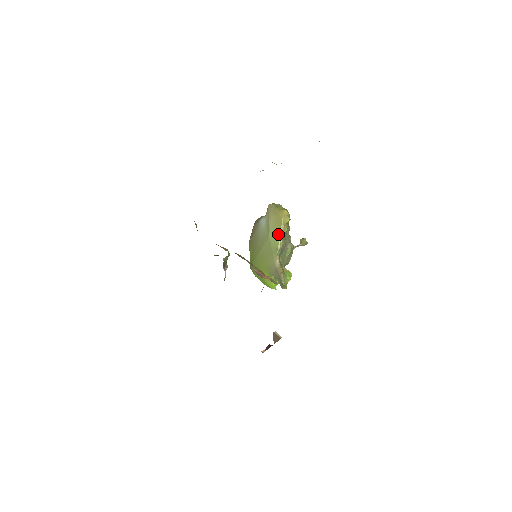
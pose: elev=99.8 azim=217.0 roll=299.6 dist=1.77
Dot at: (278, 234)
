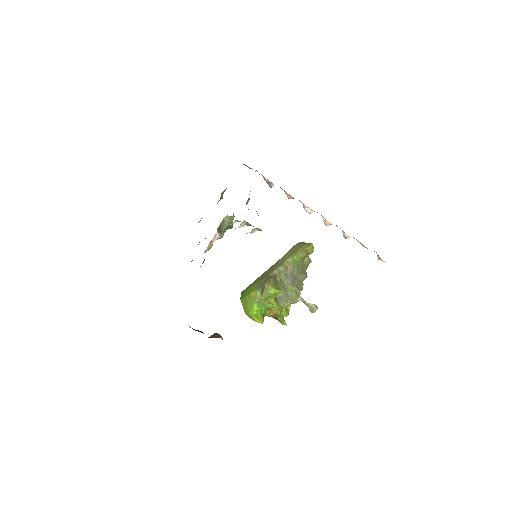
Dot at: (291, 255)
